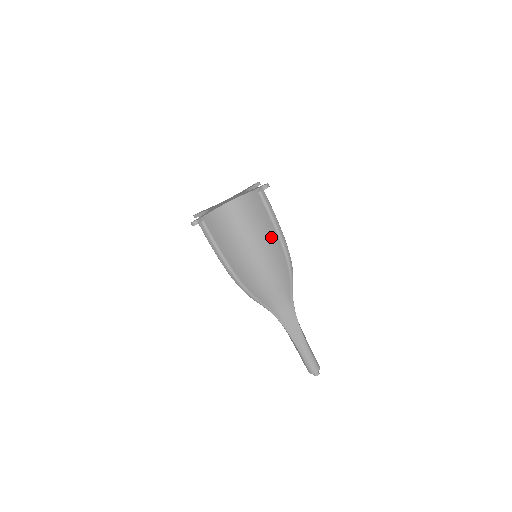
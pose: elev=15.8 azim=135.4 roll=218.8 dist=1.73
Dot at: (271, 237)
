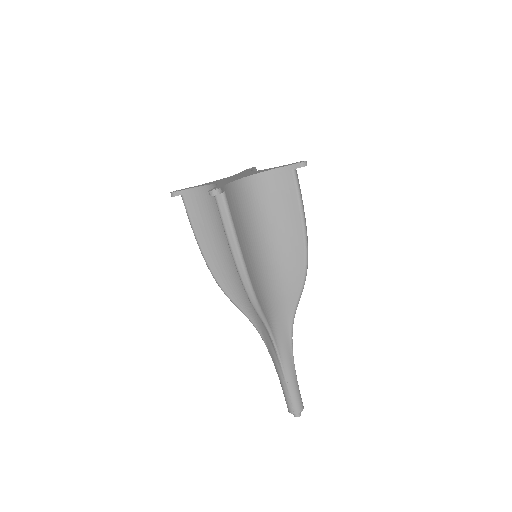
Dot at: occluded
